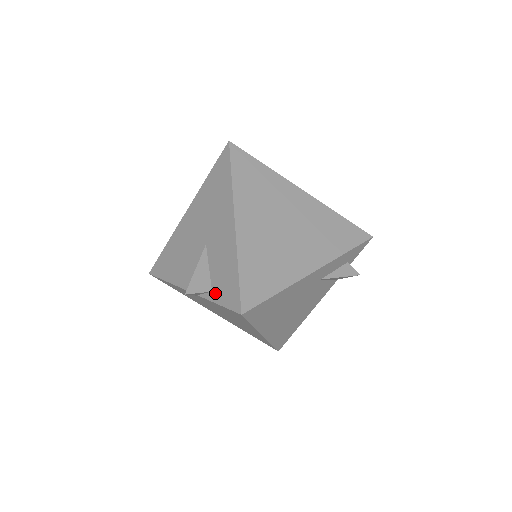
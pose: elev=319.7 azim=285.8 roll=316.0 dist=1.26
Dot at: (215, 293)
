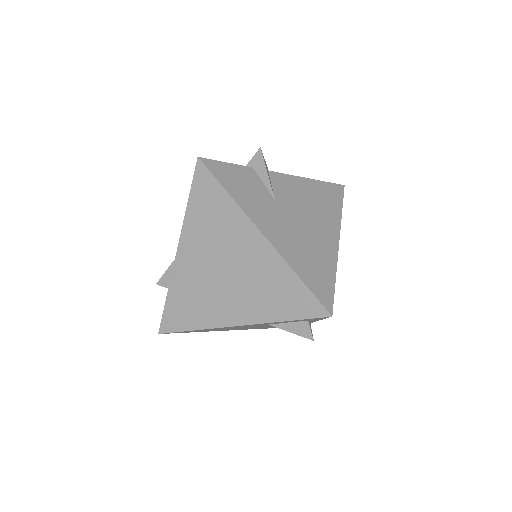
Dot at: occluded
